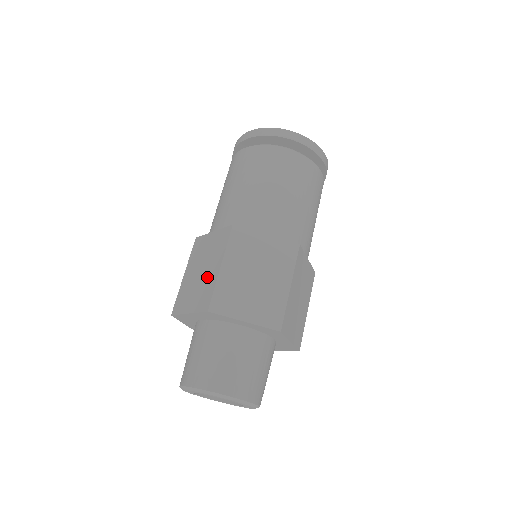
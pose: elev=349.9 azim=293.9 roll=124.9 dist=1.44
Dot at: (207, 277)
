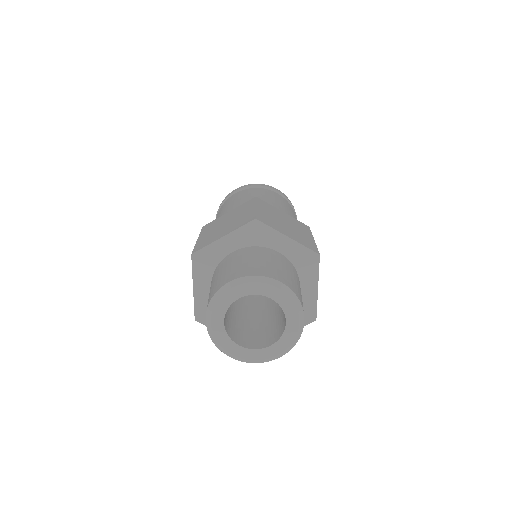
Dot at: (239, 217)
